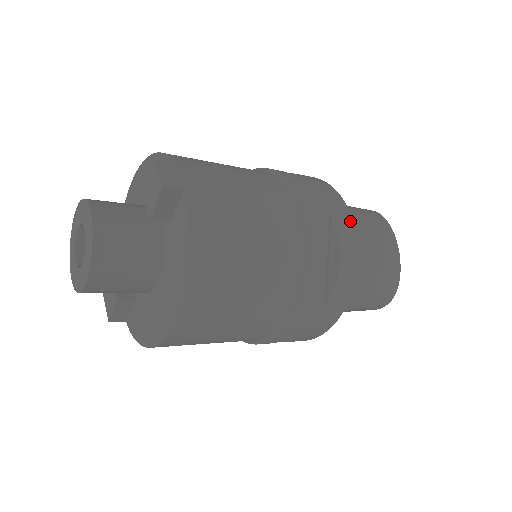
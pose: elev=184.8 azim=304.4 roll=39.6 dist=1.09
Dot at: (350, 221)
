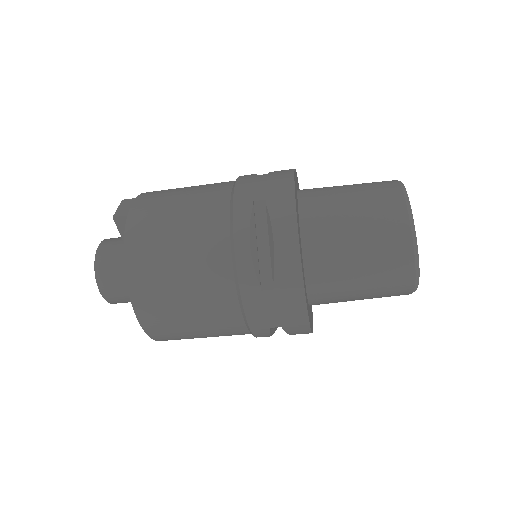
Dot at: (291, 201)
